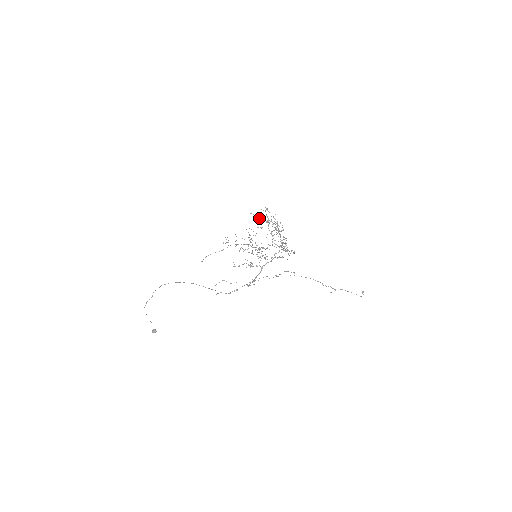
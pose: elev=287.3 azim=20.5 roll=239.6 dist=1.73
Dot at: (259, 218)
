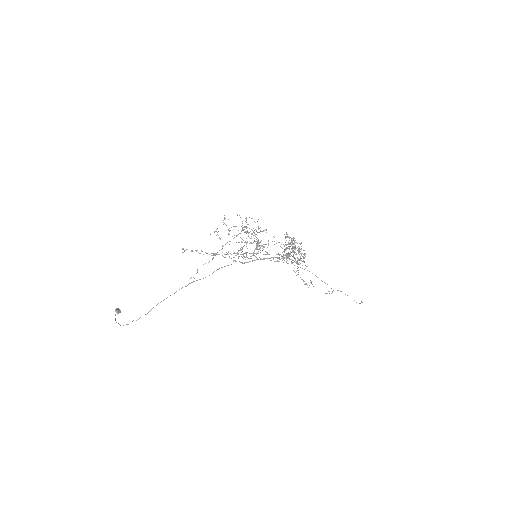
Dot at: occluded
